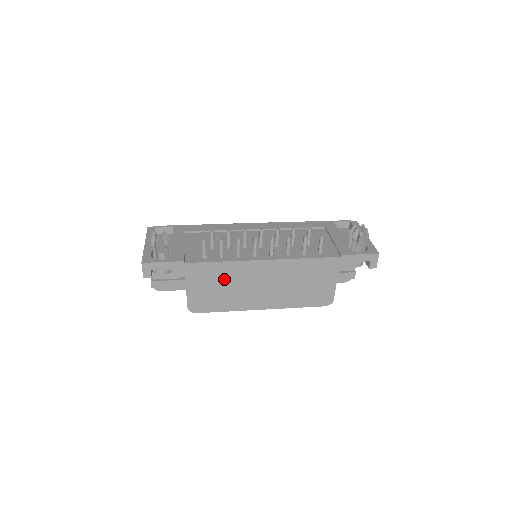
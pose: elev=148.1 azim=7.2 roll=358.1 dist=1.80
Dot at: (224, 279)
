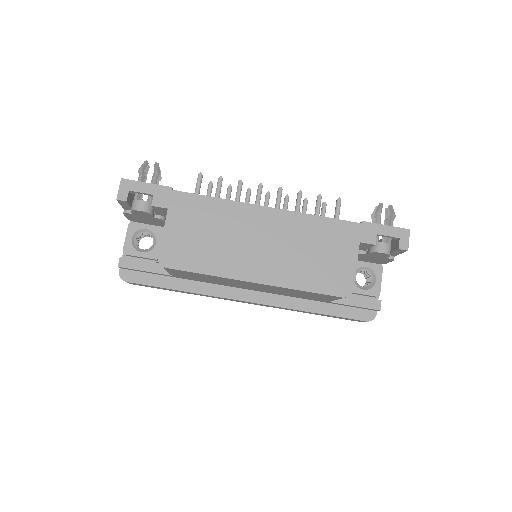
Dot at: (214, 223)
